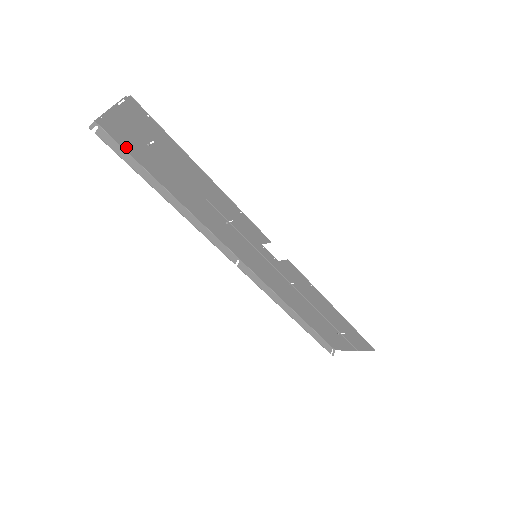
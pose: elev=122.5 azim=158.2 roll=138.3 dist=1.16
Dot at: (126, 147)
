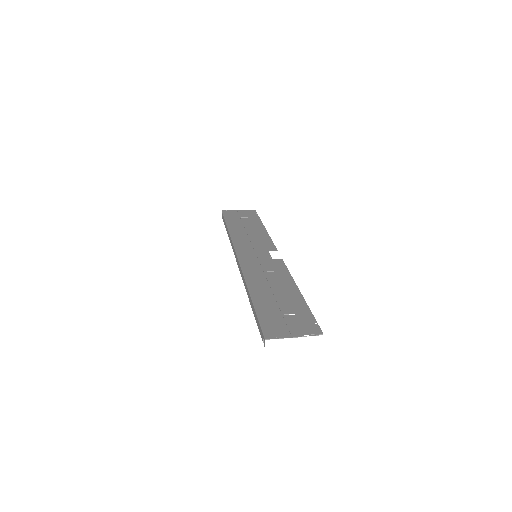
Dot at: (263, 321)
